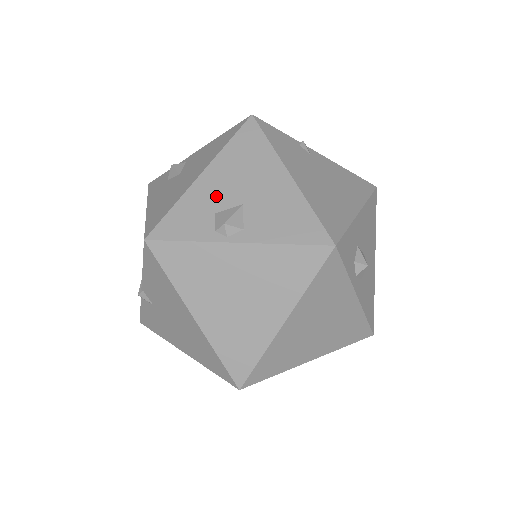
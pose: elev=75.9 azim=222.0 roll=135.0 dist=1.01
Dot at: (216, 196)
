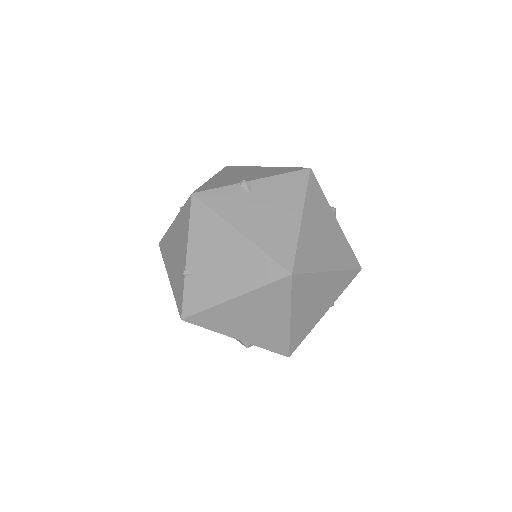
Dot at: occluded
